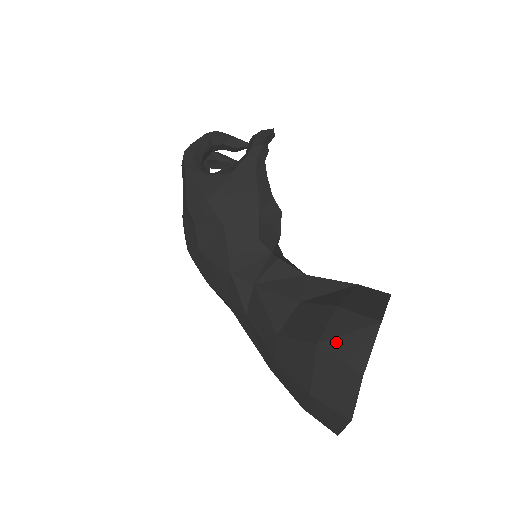
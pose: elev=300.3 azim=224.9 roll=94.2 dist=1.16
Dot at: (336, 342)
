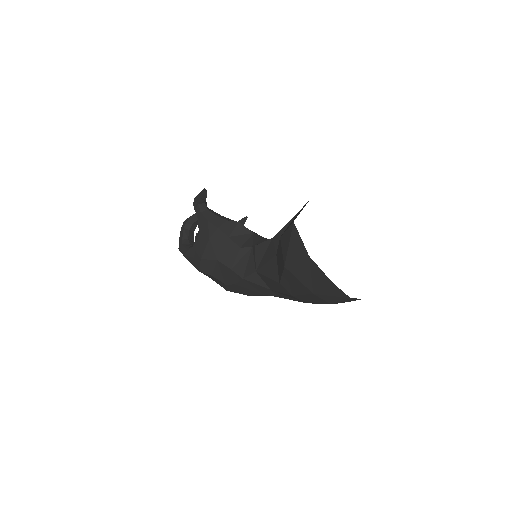
Dot at: (289, 255)
